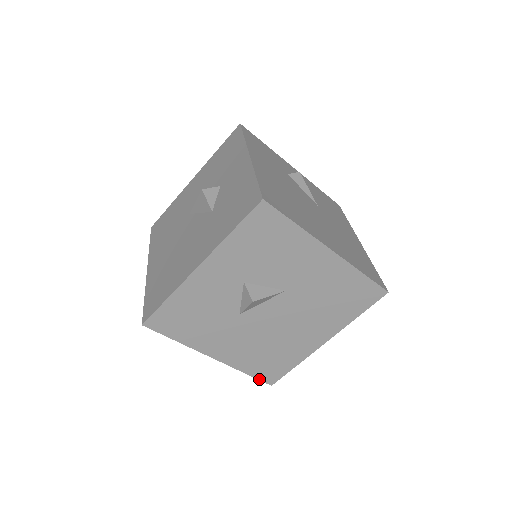
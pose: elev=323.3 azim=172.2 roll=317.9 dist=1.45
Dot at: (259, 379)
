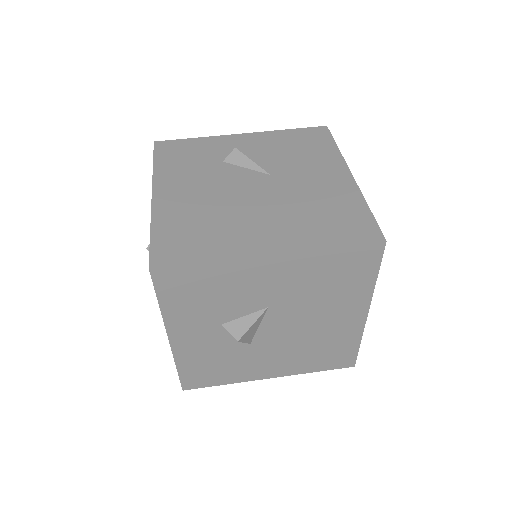
Dot at: occluded
